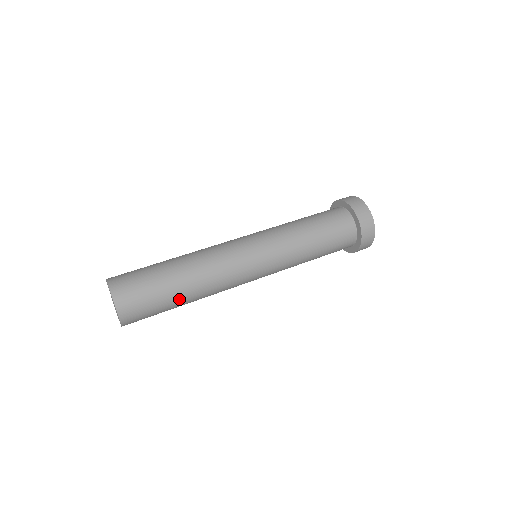
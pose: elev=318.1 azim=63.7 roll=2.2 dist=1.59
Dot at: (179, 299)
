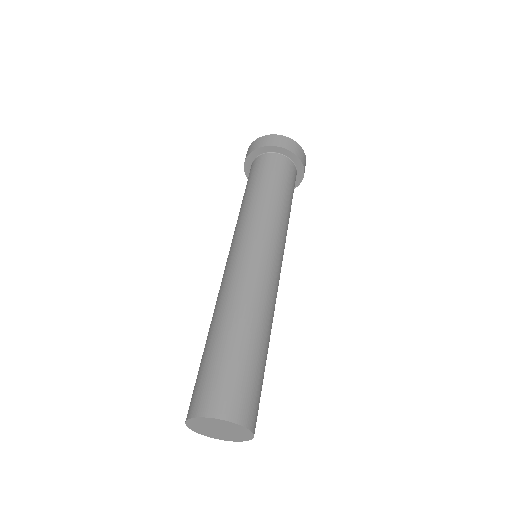
Dot at: (266, 356)
